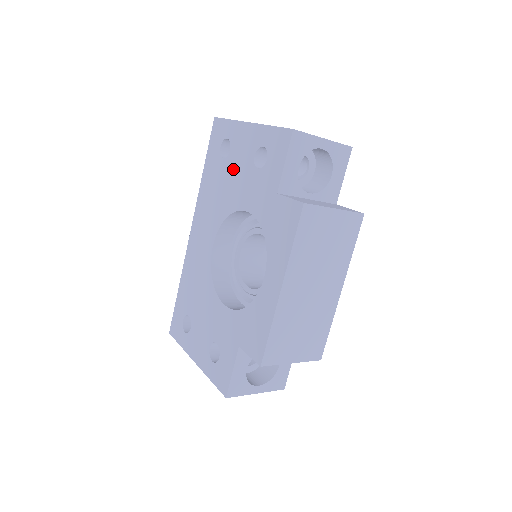
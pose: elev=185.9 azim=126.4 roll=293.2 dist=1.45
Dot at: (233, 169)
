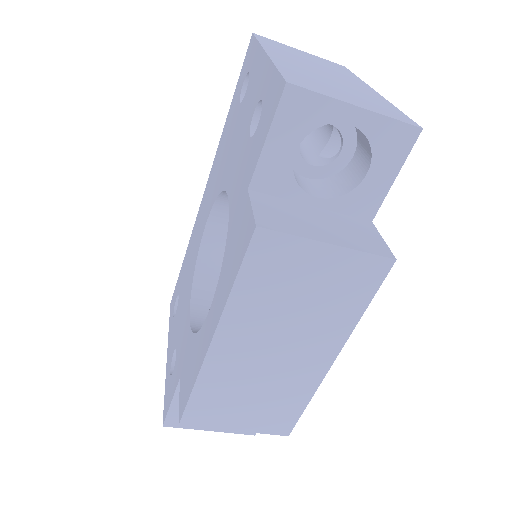
Dot at: (239, 124)
